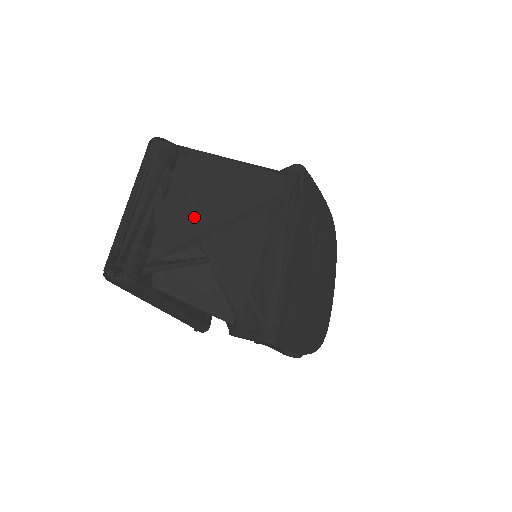
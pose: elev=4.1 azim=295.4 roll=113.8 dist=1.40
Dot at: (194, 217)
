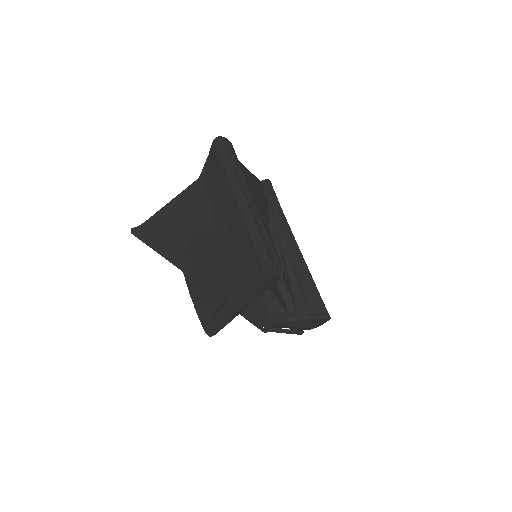
Dot at: occluded
